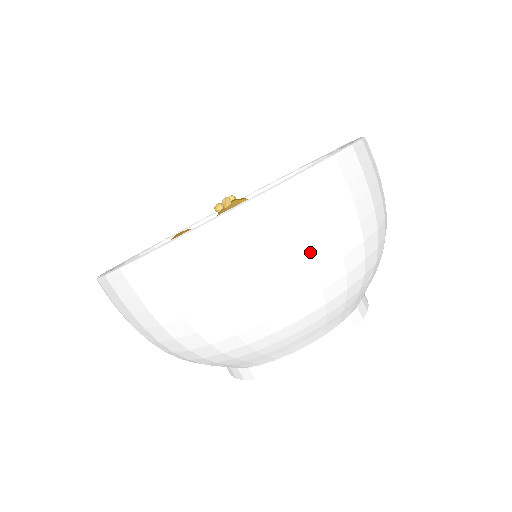
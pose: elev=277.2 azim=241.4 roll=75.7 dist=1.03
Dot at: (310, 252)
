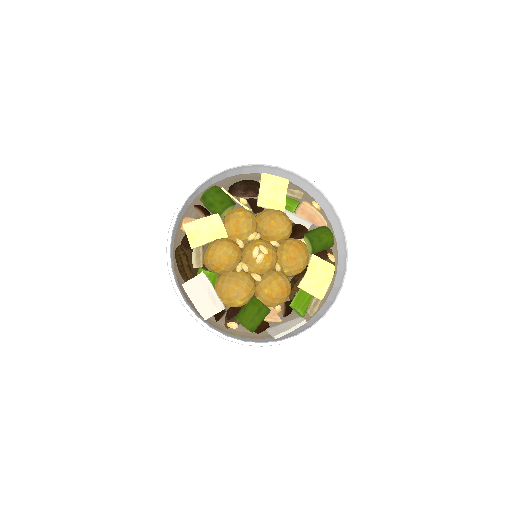
Dot at: occluded
